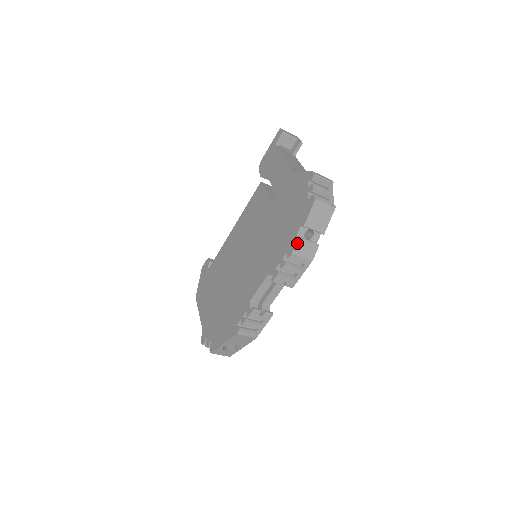
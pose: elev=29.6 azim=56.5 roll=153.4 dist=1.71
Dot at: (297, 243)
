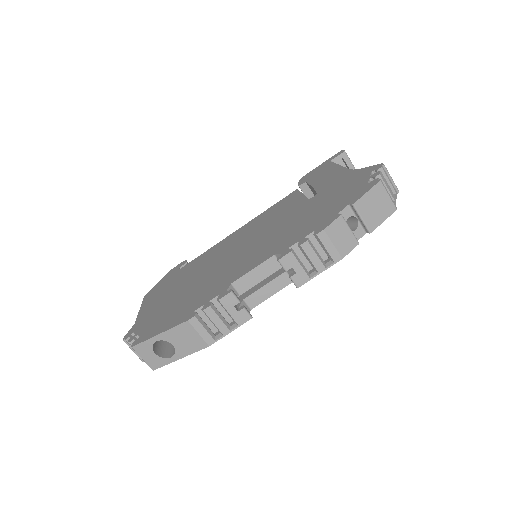
Dot at: (336, 220)
